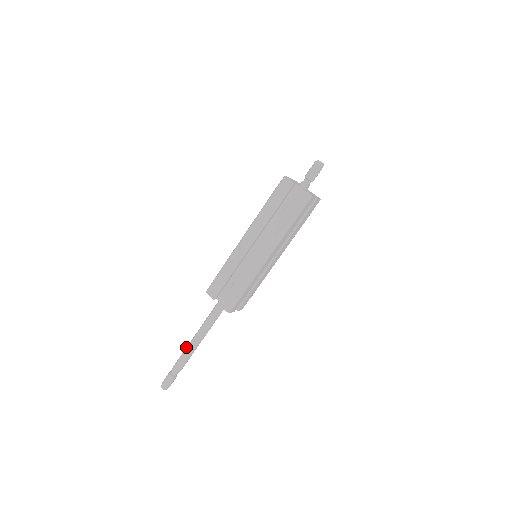
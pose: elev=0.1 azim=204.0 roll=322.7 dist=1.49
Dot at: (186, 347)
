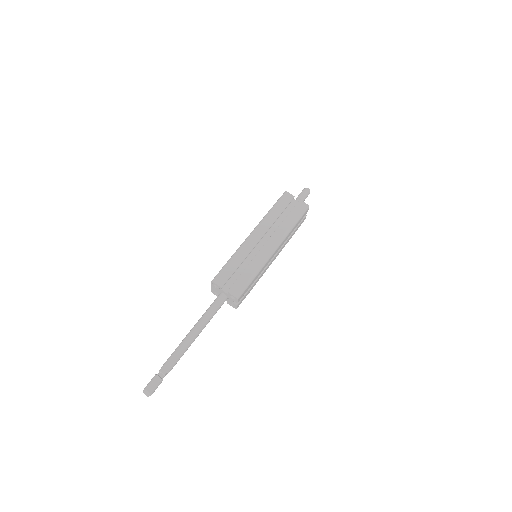
Dot at: (179, 344)
